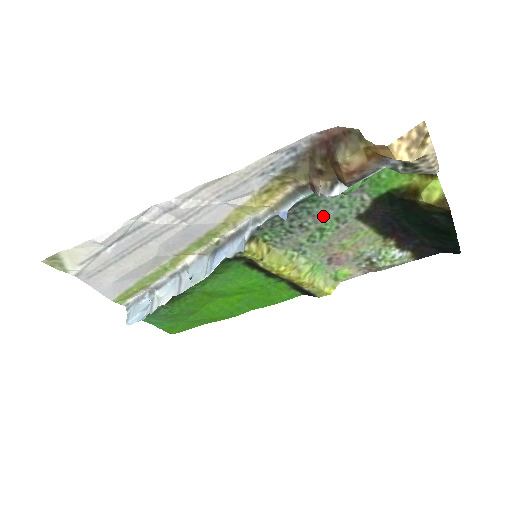
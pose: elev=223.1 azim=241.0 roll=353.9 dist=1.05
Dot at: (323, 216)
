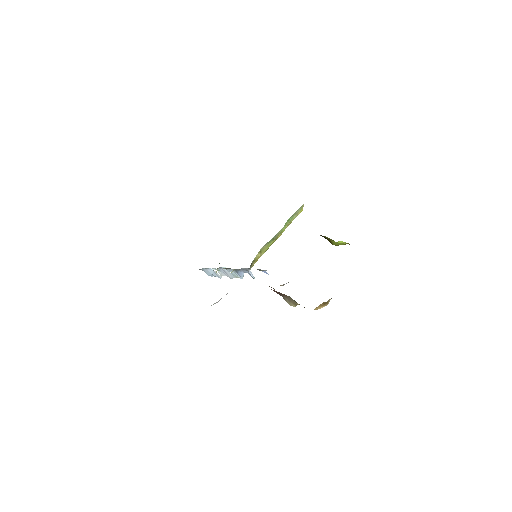
Dot at: occluded
